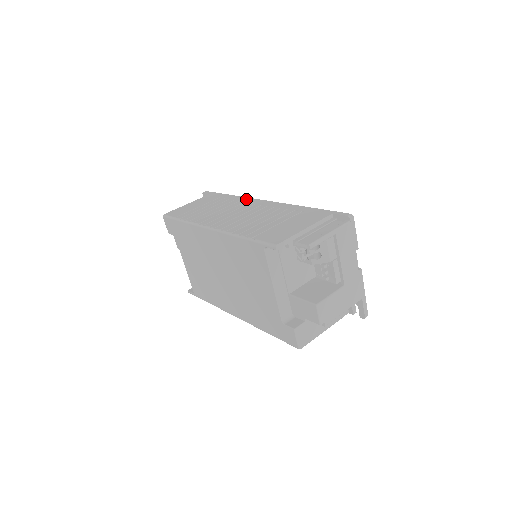
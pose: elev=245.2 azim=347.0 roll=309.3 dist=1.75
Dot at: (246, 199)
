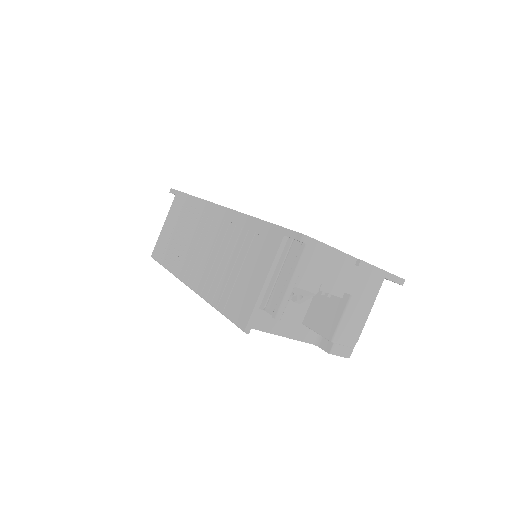
Dot at: (204, 206)
